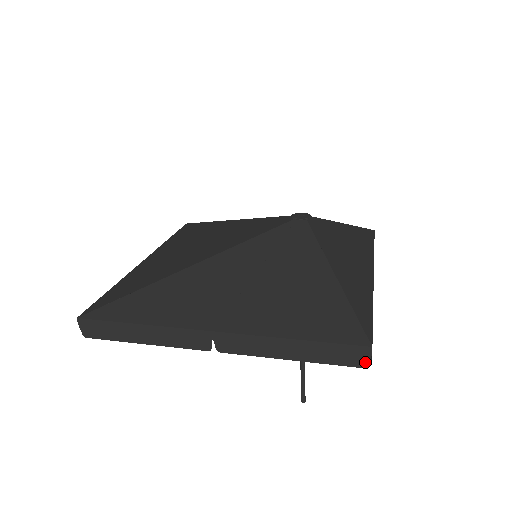
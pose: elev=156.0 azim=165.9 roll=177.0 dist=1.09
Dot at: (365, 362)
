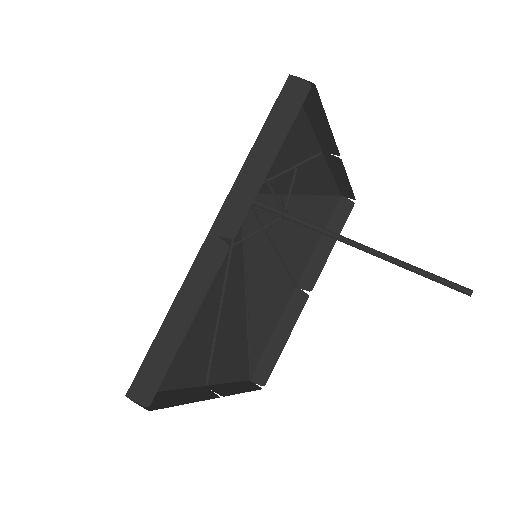
Dot at: (304, 85)
